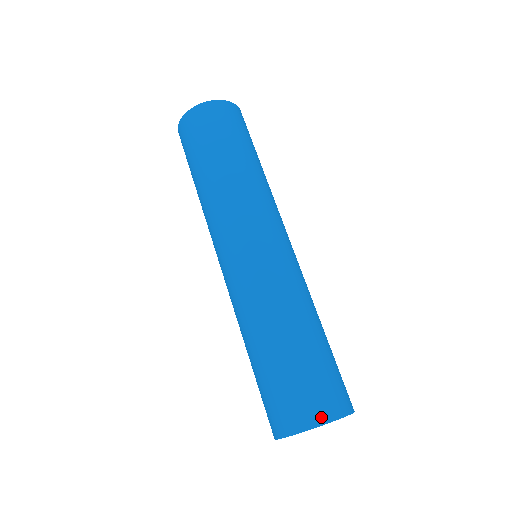
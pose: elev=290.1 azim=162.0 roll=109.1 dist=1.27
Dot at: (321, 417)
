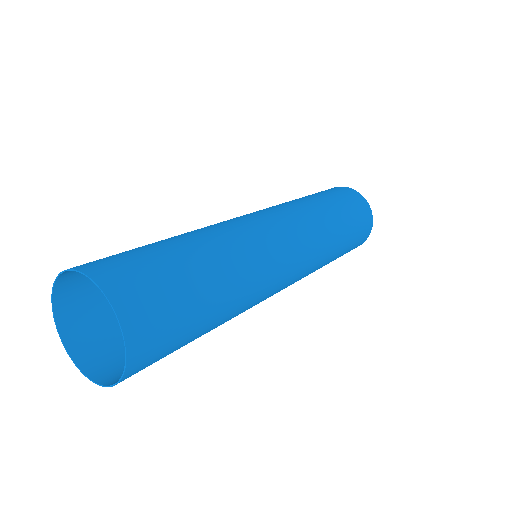
Dot at: (68, 272)
